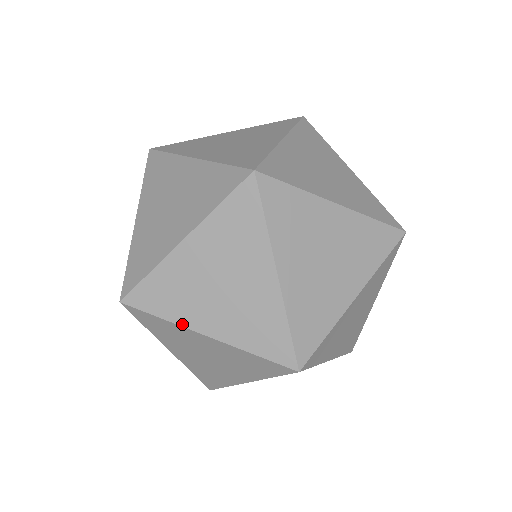
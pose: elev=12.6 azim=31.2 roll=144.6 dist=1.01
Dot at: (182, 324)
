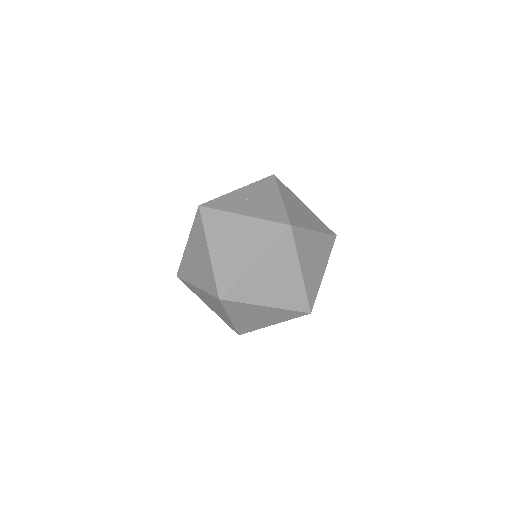
Dot at: occluded
